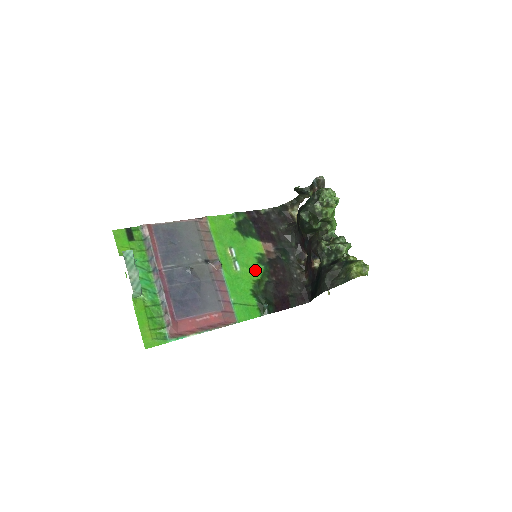
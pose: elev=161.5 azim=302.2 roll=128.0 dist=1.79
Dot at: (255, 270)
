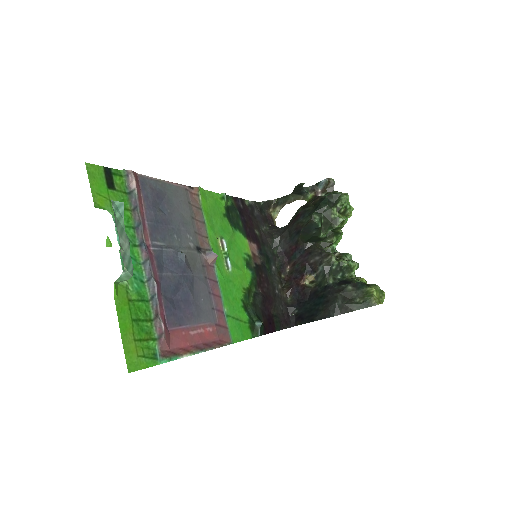
Dot at: (244, 275)
